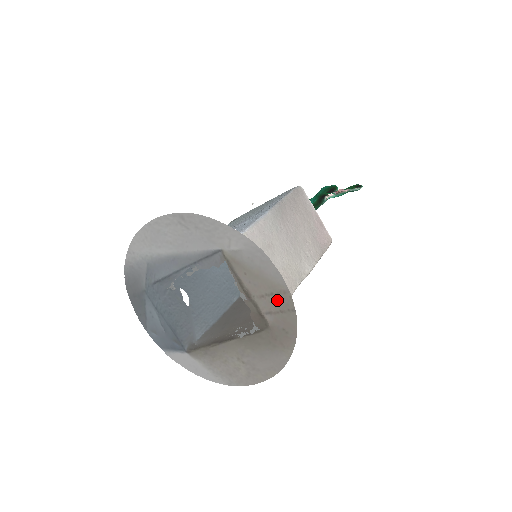
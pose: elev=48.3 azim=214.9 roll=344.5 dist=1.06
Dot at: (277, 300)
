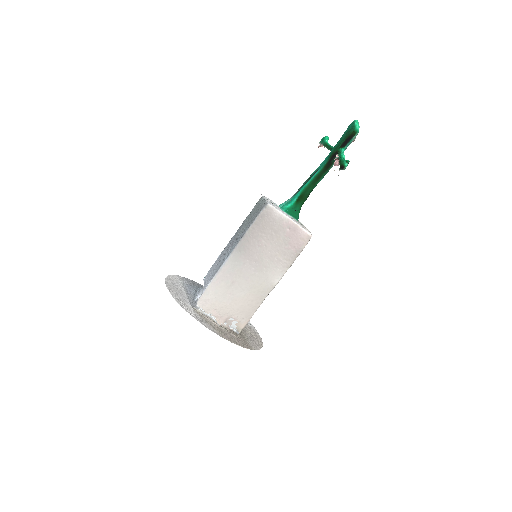
Dot at: (226, 335)
